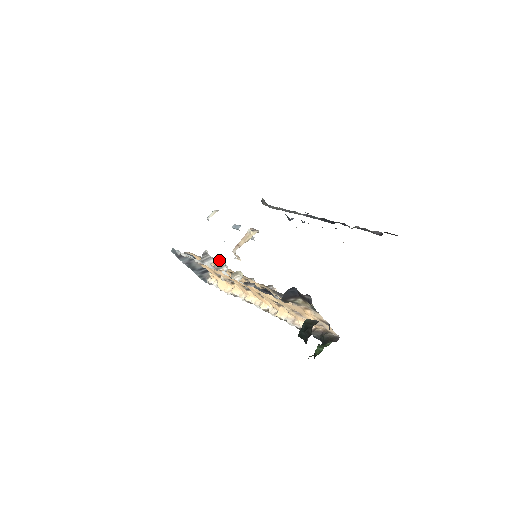
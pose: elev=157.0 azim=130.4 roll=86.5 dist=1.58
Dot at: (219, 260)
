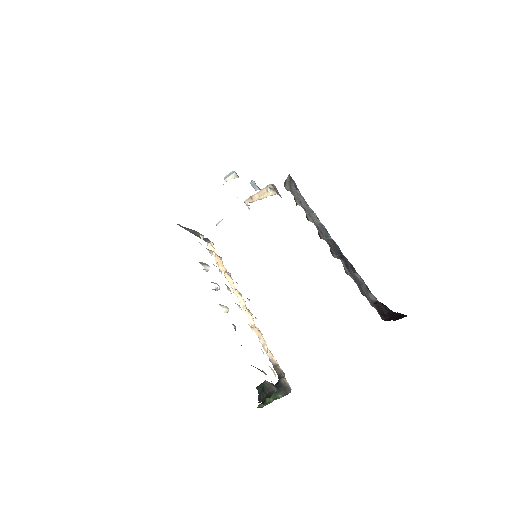
Dot at: (213, 282)
